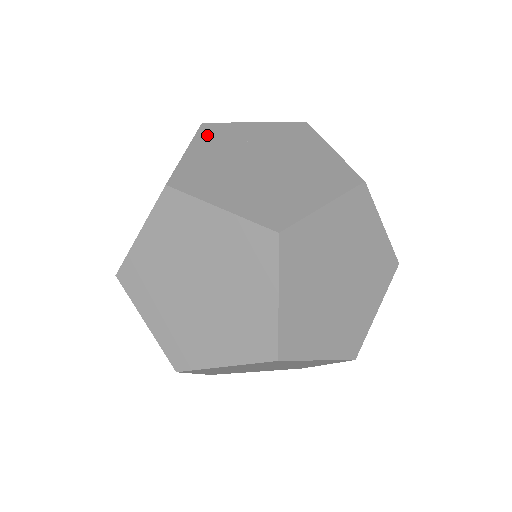
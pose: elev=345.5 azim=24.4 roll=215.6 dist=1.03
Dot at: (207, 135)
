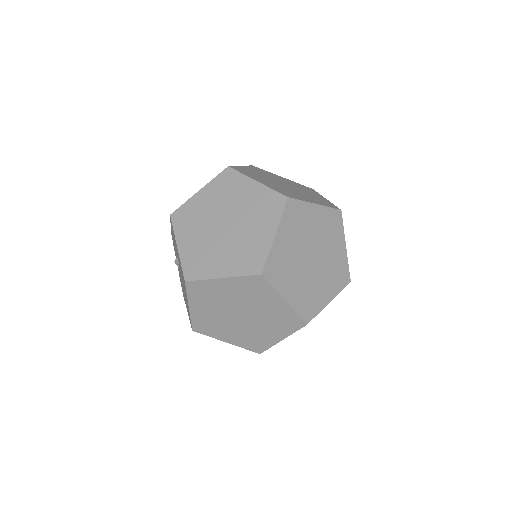
Dot at: (289, 216)
